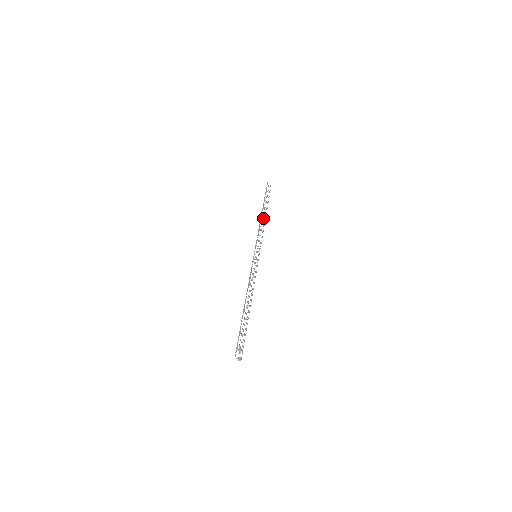
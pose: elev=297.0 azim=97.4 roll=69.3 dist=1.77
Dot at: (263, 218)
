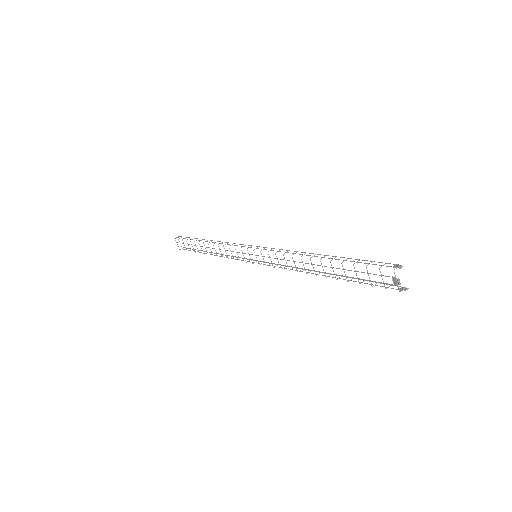
Dot at: (215, 242)
